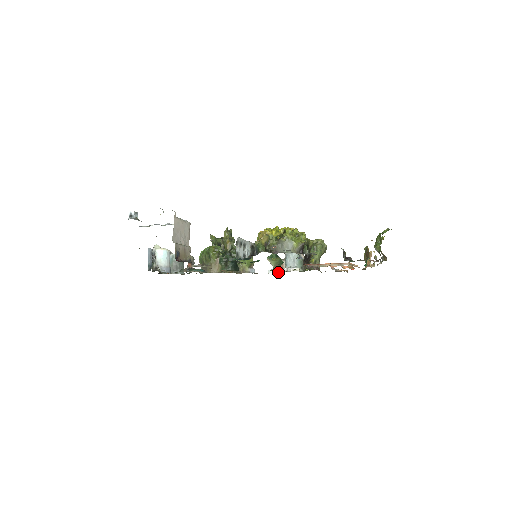
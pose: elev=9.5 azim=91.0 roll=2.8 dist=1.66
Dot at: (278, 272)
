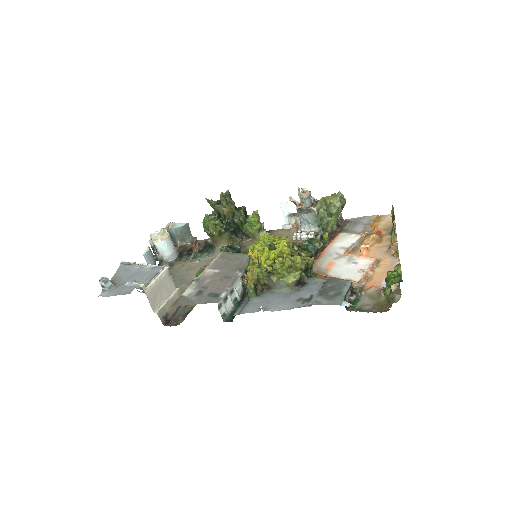
Dot at: (293, 232)
